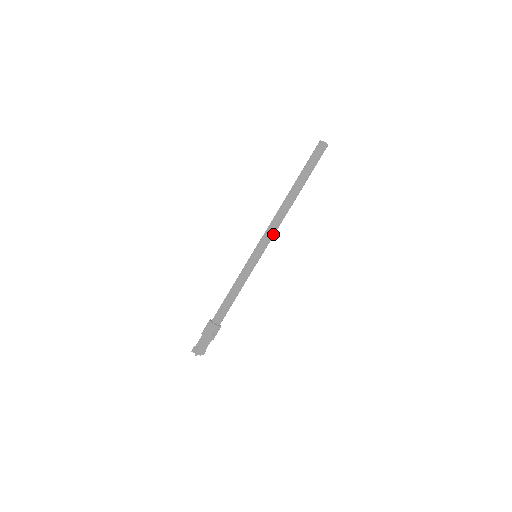
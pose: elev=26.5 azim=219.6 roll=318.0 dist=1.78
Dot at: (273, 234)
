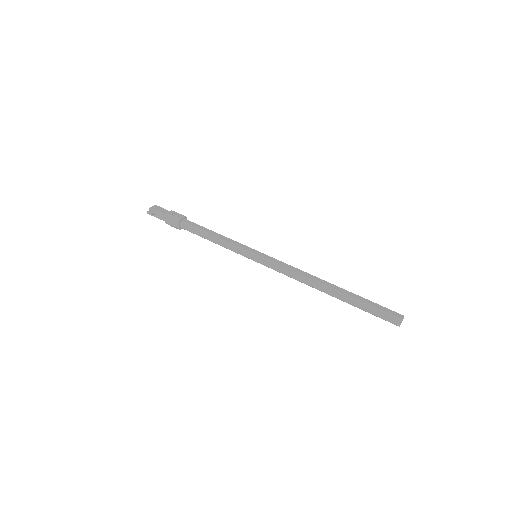
Dot at: occluded
